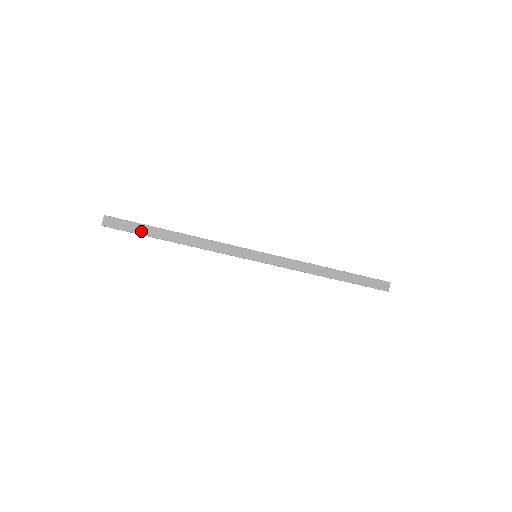
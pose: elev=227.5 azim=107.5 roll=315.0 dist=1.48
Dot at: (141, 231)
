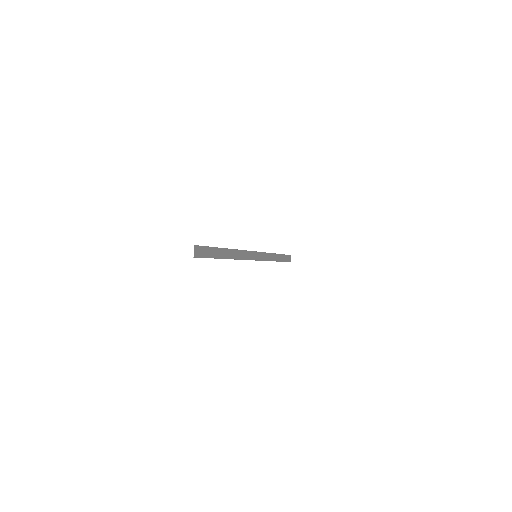
Dot at: (213, 254)
